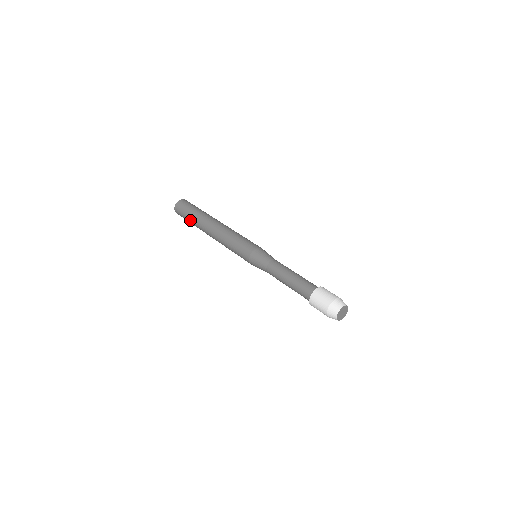
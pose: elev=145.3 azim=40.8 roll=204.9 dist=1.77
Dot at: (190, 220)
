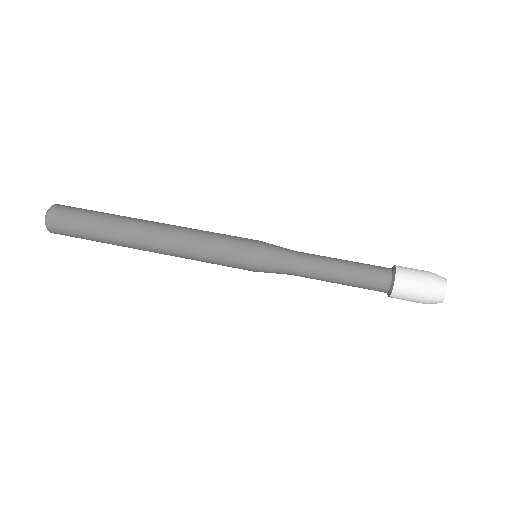
Dot at: (95, 240)
